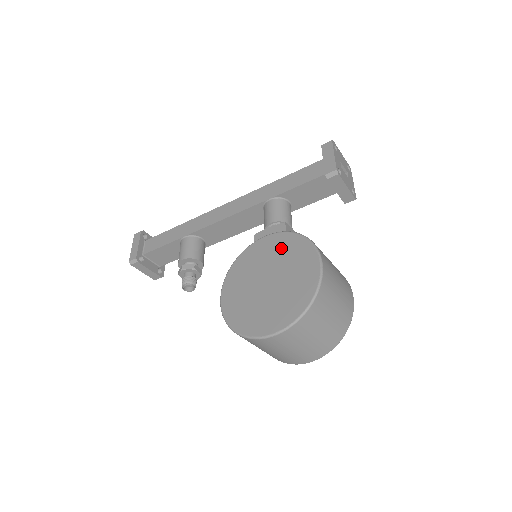
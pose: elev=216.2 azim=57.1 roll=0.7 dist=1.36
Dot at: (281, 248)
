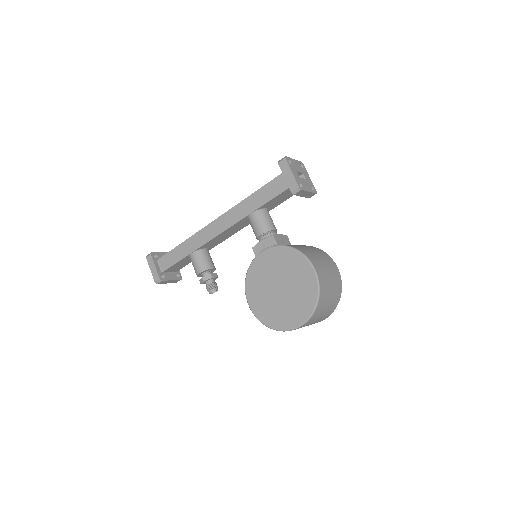
Dot at: (280, 260)
